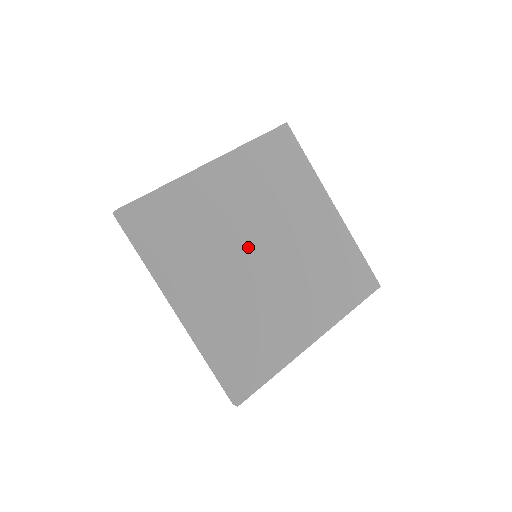
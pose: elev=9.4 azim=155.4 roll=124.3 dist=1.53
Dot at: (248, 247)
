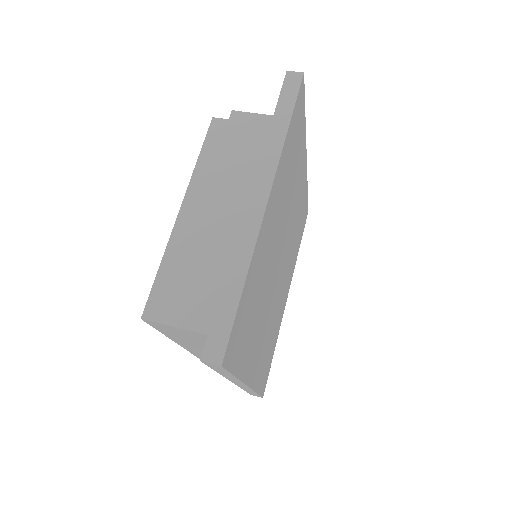
Dot at: (275, 269)
